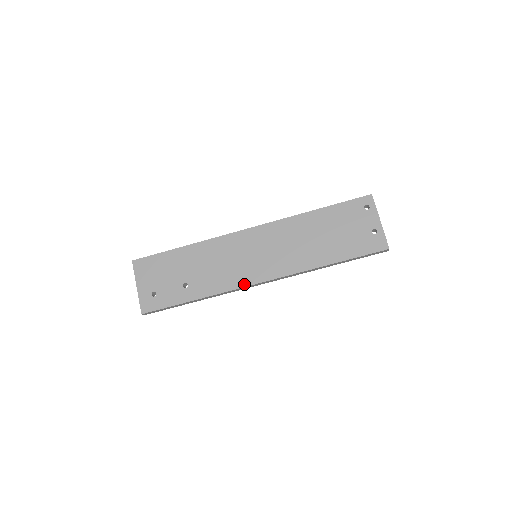
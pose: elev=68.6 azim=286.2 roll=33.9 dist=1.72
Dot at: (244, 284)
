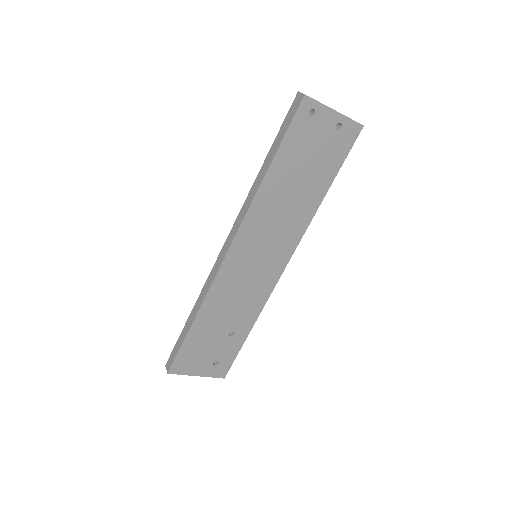
Dot at: (274, 283)
